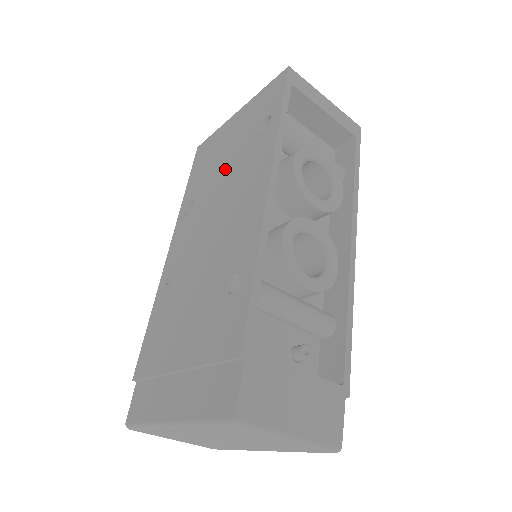
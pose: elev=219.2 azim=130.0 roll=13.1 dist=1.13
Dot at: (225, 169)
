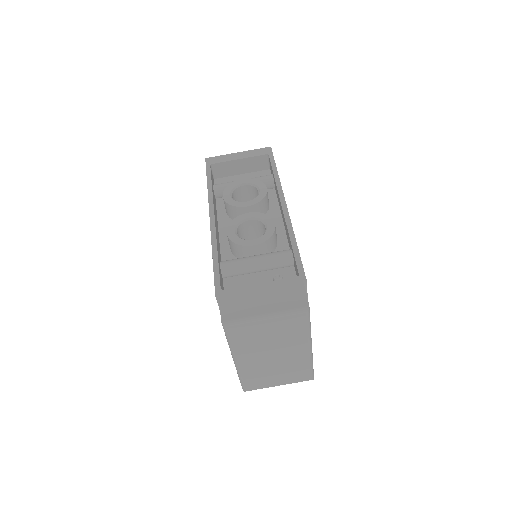
Dot at: occluded
